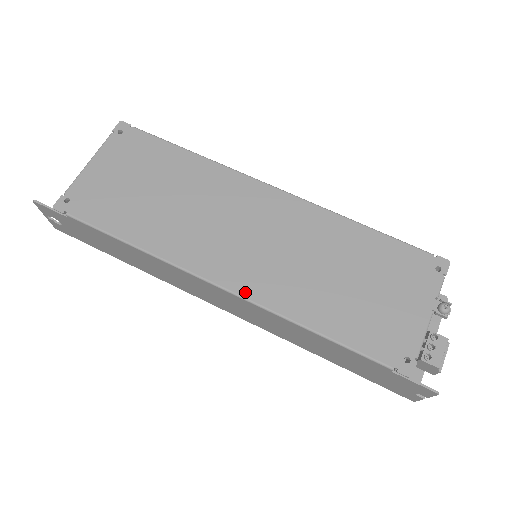
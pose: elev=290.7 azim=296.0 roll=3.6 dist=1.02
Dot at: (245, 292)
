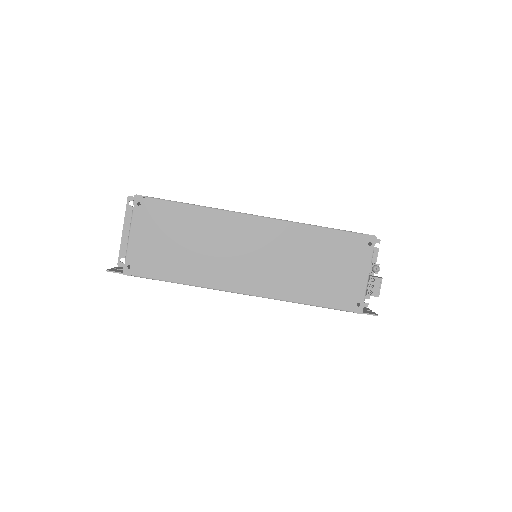
Dot at: (259, 293)
